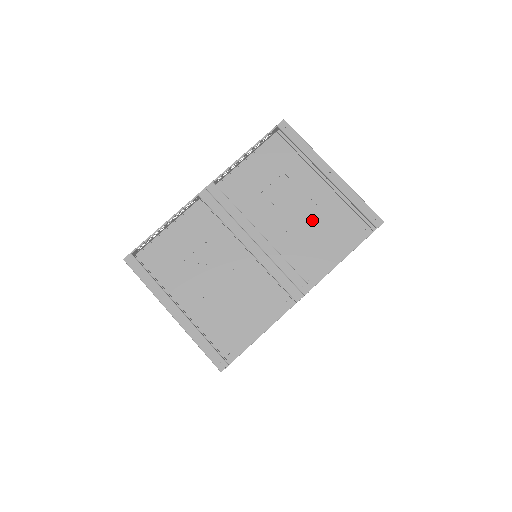
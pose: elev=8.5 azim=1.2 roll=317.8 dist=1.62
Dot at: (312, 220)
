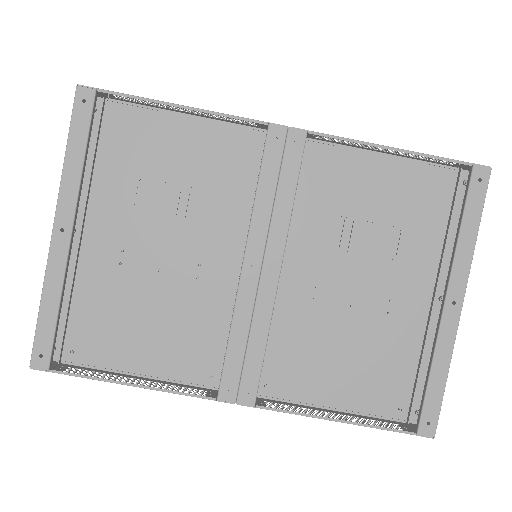
Dot at: (359, 324)
